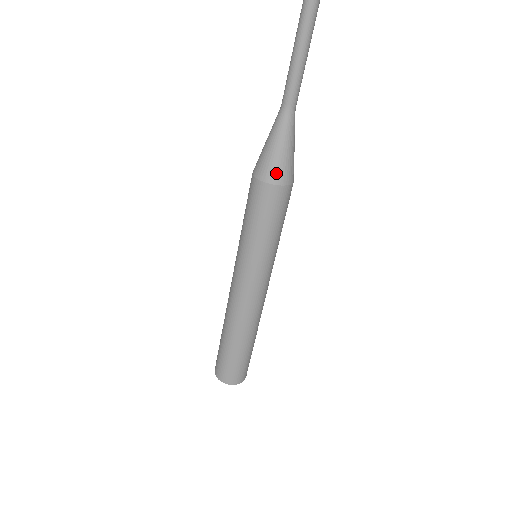
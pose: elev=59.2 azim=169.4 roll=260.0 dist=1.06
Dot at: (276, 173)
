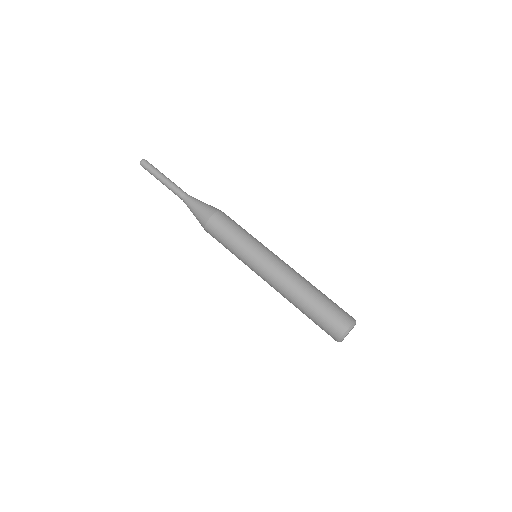
Dot at: (209, 211)
